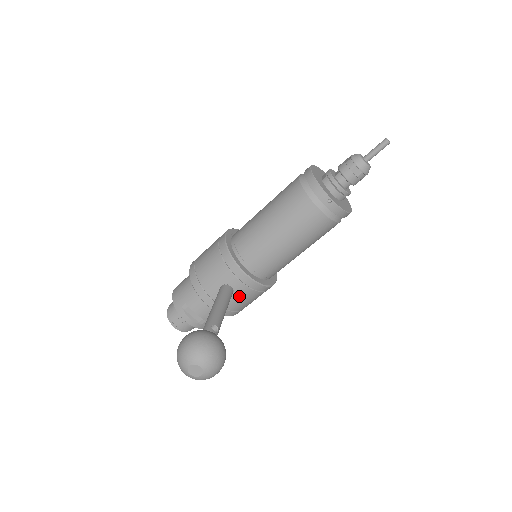
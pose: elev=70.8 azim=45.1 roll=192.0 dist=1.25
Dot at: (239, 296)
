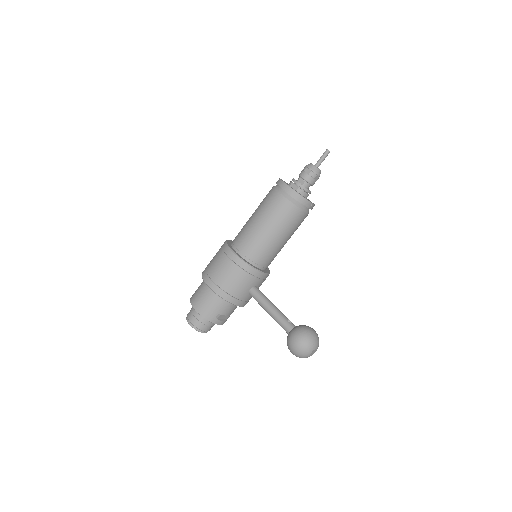
Dot at: (258, 288)
